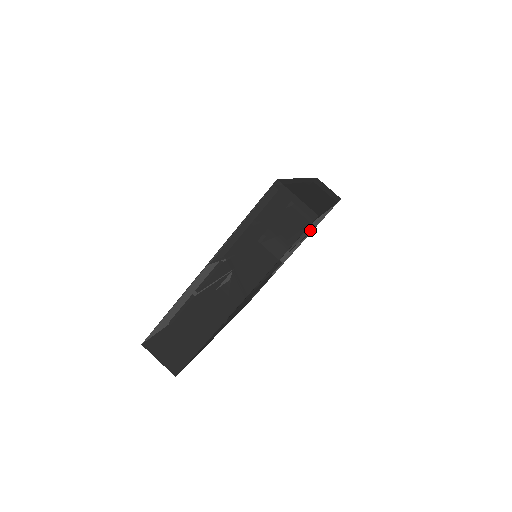
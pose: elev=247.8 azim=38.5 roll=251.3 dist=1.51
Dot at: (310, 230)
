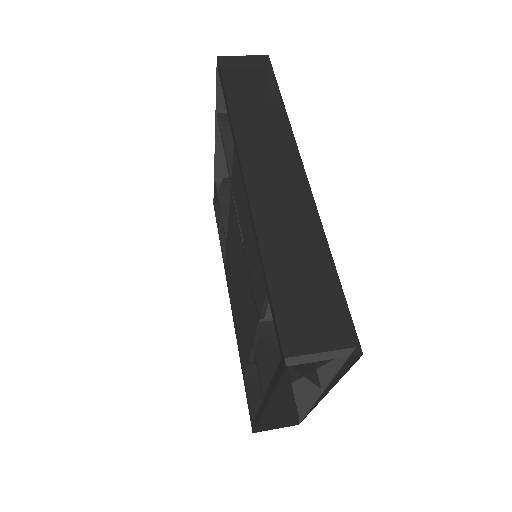
Dot at: occluded
